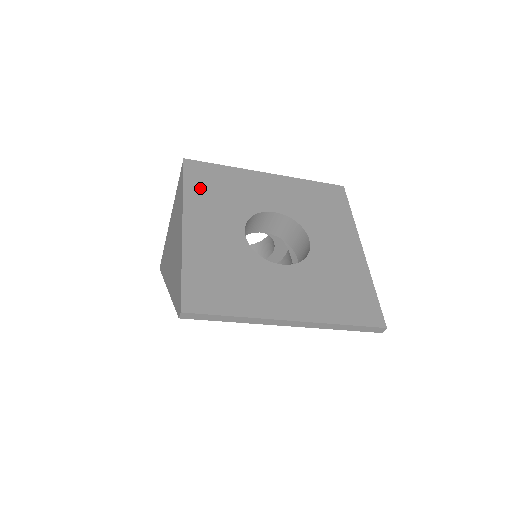
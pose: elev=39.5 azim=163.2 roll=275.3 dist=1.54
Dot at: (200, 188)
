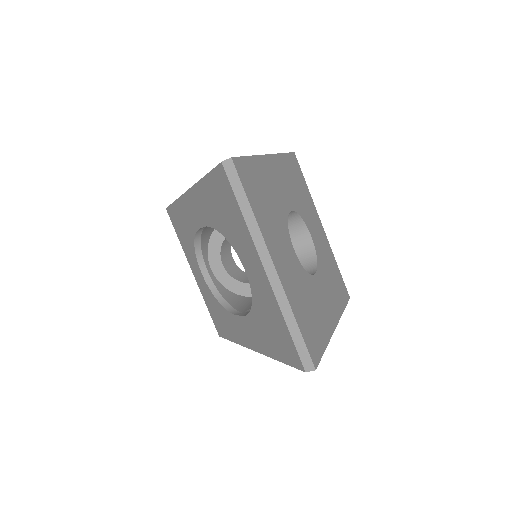
Dot at: (290, 168)
